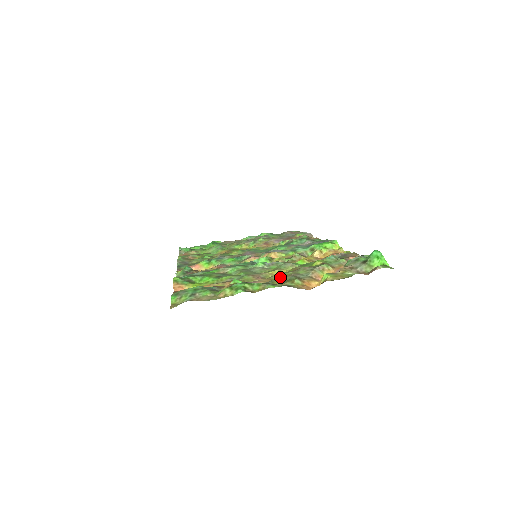
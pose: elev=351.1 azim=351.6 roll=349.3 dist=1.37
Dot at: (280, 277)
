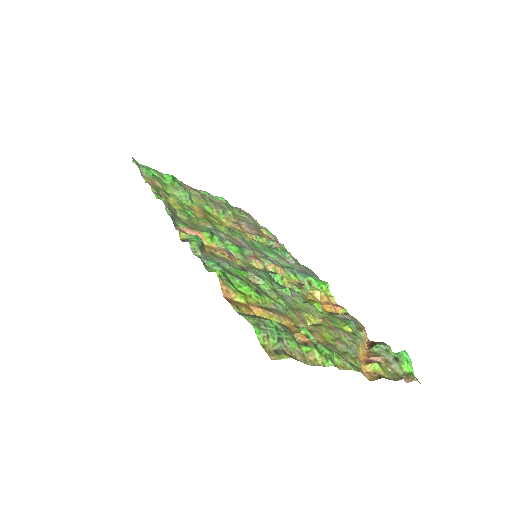
Dot at: (326, 335)
